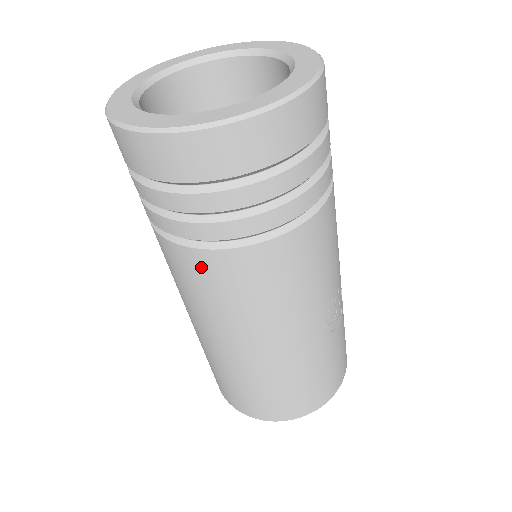
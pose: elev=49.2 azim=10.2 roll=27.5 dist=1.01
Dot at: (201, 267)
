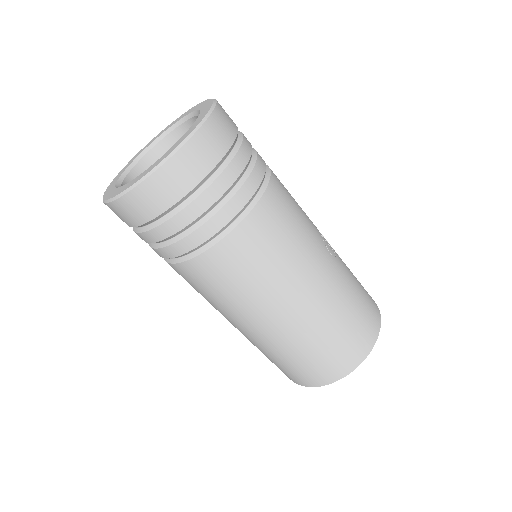
Dot at: (230, 255)
